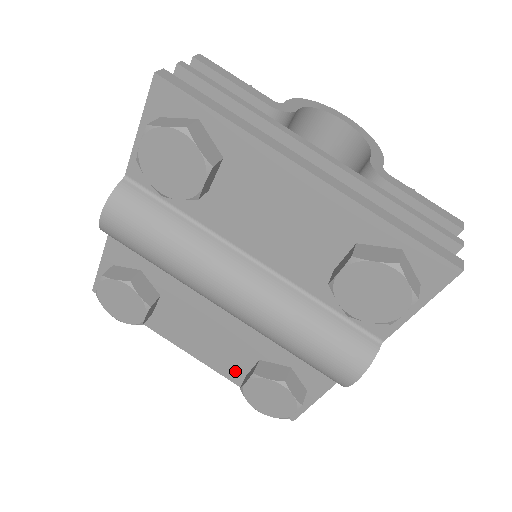
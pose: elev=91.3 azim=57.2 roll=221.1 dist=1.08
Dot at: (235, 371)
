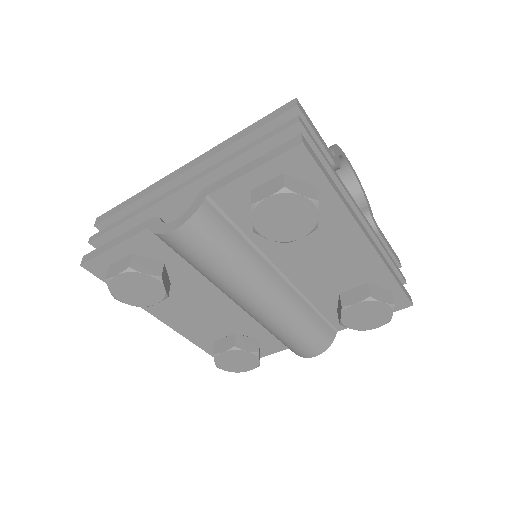
Dot at: (203, 337)
